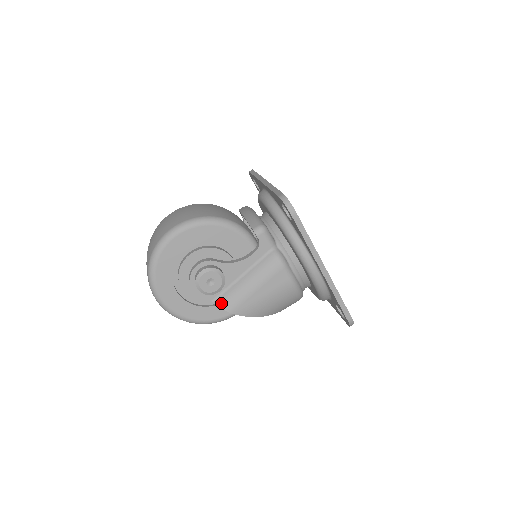
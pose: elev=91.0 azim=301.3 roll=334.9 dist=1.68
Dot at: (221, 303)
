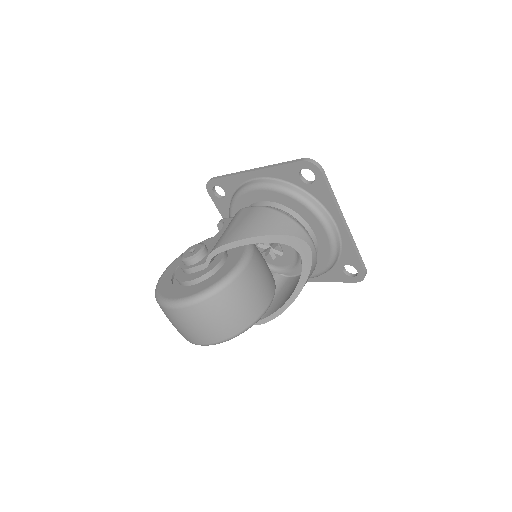
Dot at: (209, 254)
